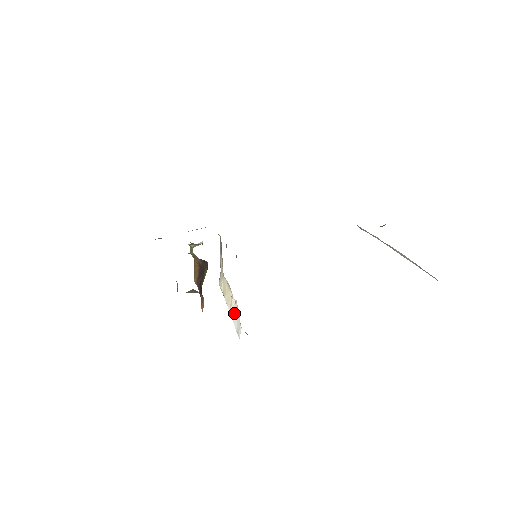
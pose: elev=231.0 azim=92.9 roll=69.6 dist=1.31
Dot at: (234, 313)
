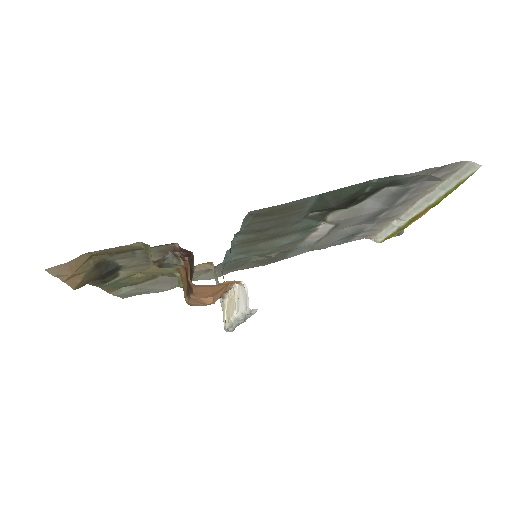
Dot at: (238, 298)
